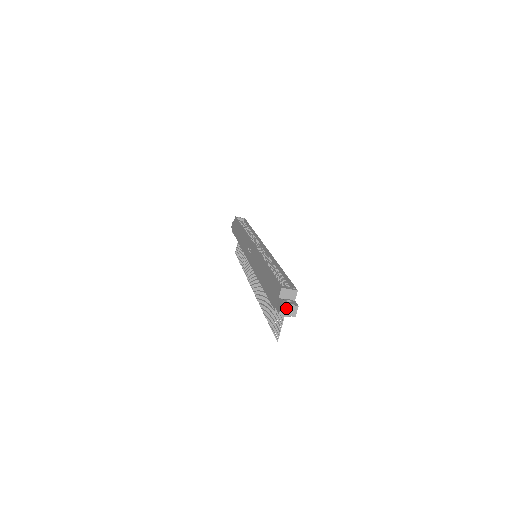
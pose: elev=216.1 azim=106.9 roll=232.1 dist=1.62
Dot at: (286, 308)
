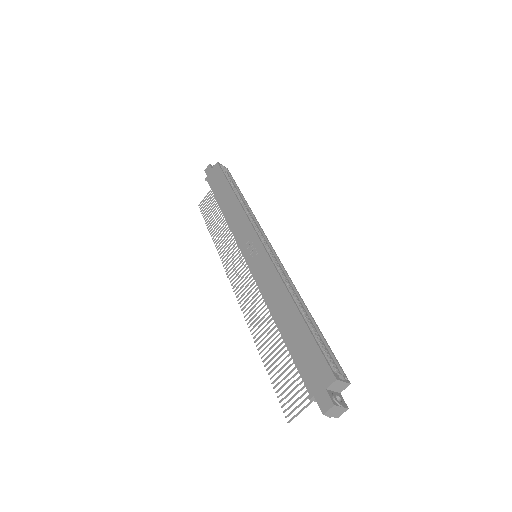
Dot at: (335, 409)
